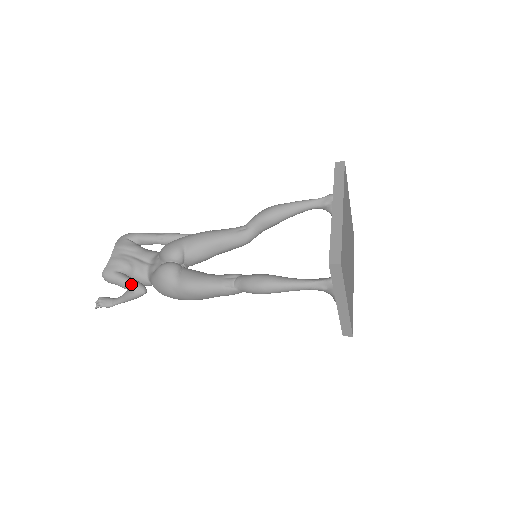
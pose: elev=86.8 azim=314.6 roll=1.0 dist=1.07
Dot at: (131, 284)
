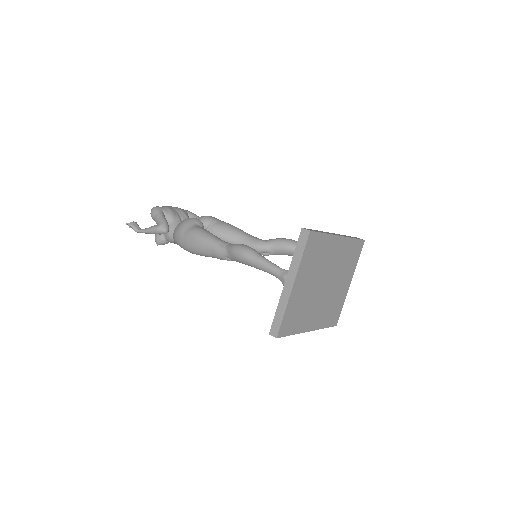
Dot at: (163, 220)
